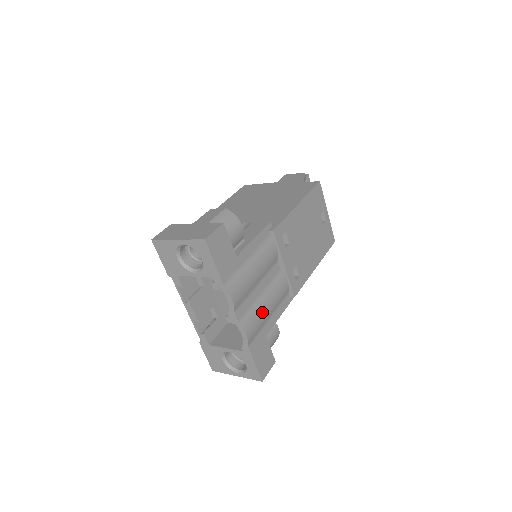
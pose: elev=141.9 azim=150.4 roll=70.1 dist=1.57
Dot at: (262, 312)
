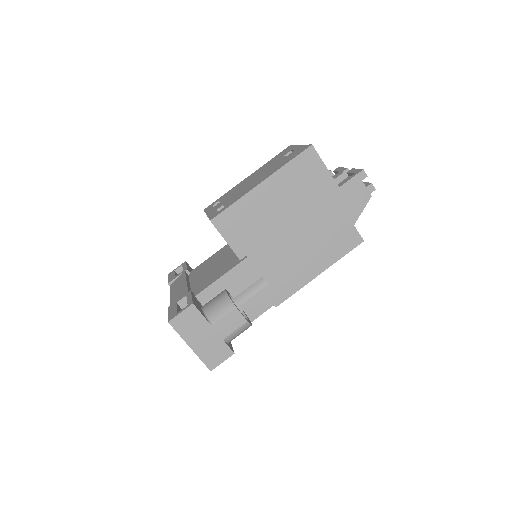
Dot at: occluded
